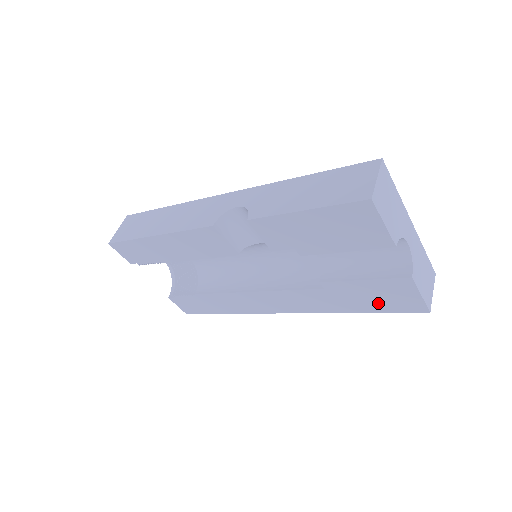
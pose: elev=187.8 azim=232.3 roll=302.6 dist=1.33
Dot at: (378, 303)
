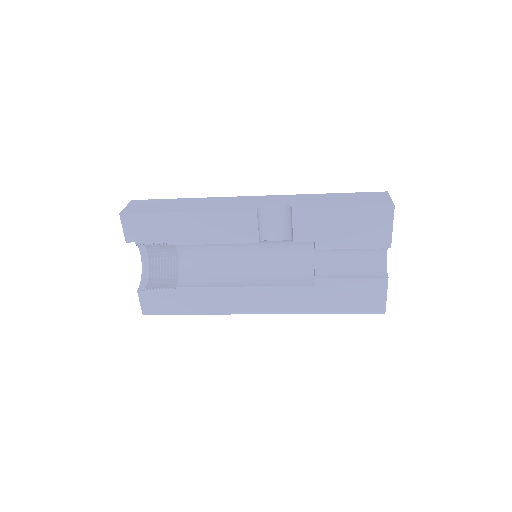
Dot at: (351, 303)
